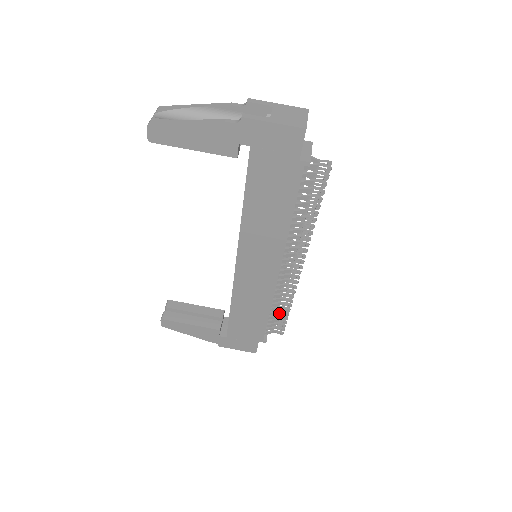
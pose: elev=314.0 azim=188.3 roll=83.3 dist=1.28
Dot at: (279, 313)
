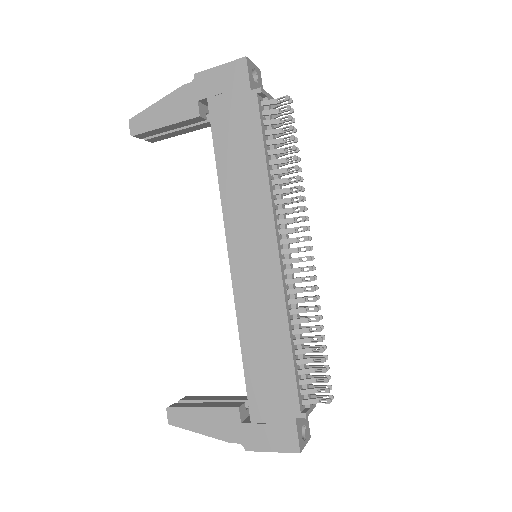
Dot at: (310, 352)
